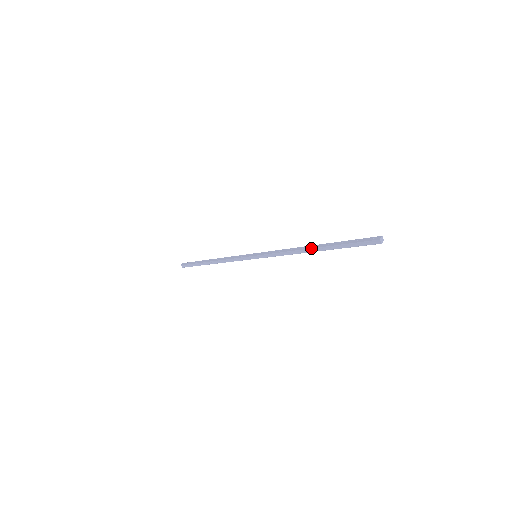
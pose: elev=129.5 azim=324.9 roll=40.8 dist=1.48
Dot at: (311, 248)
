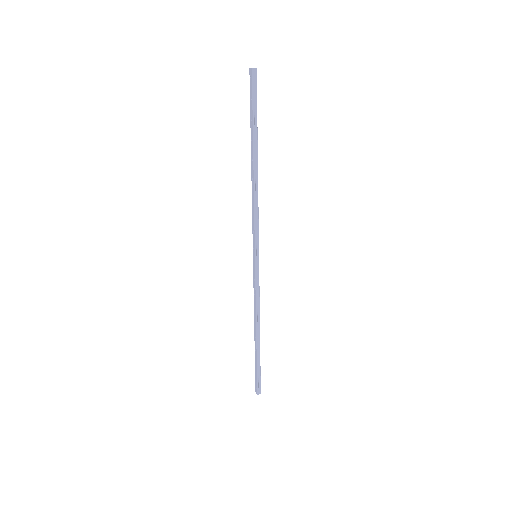
Dot at: (253, 164)
